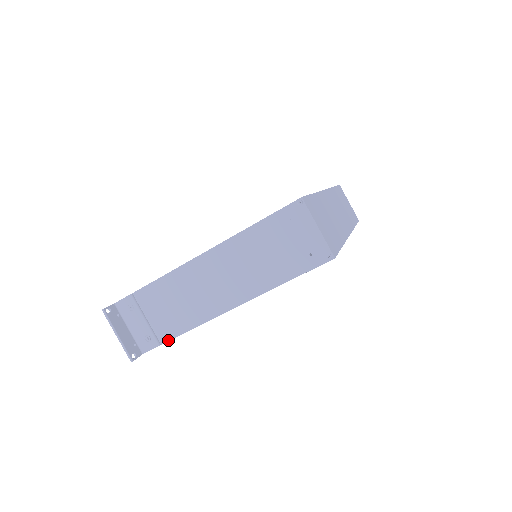
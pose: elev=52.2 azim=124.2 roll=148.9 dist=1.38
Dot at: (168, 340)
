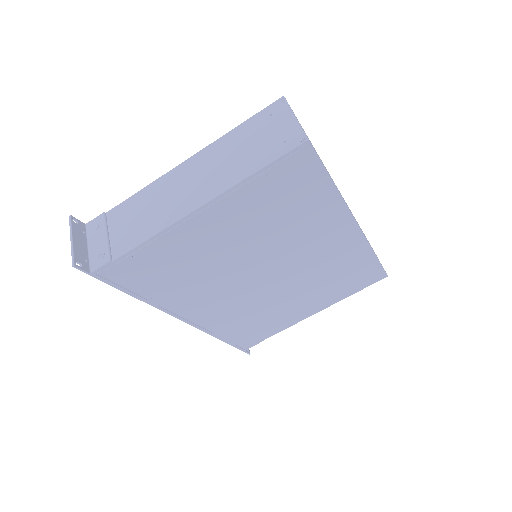
Dot at: (121, 255)
